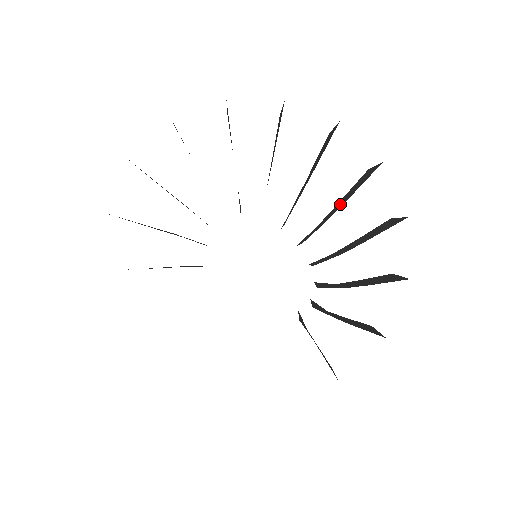
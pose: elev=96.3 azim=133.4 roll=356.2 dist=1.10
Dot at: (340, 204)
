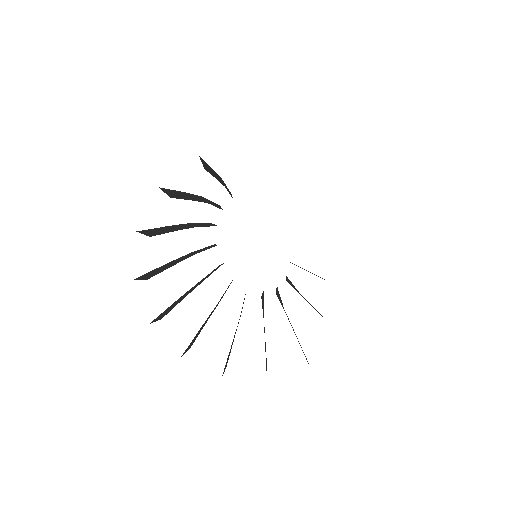
Dot at: occluded
